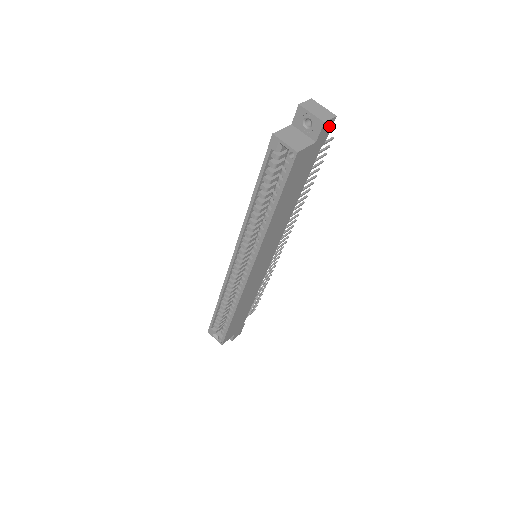
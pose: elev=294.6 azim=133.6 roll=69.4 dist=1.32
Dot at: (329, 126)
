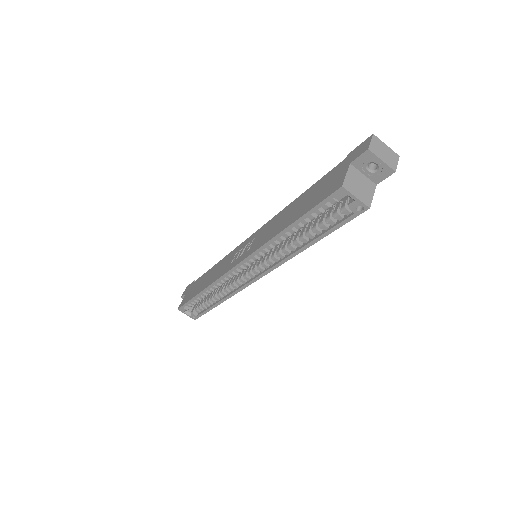
Dot at: occluded
